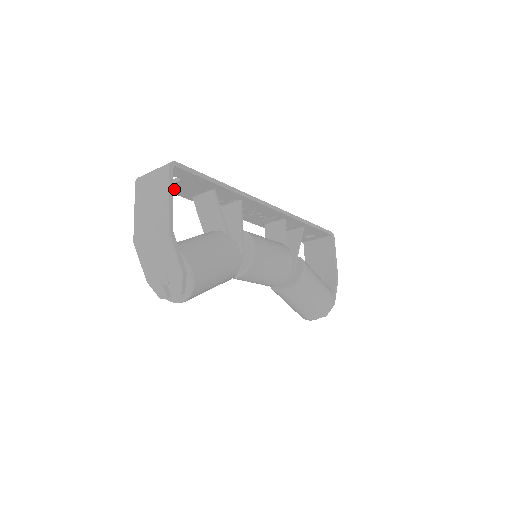
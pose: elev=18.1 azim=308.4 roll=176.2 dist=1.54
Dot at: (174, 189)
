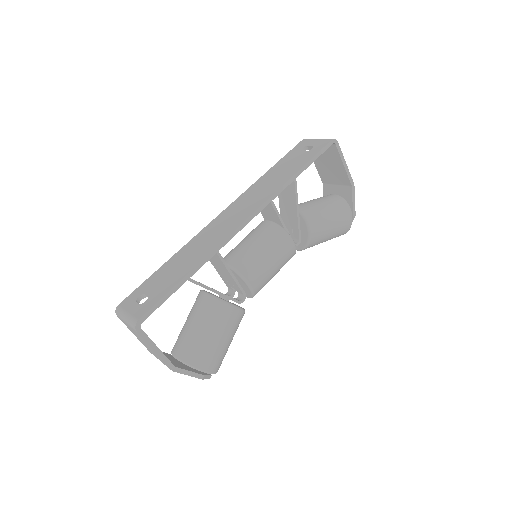
Dot at: occluded
